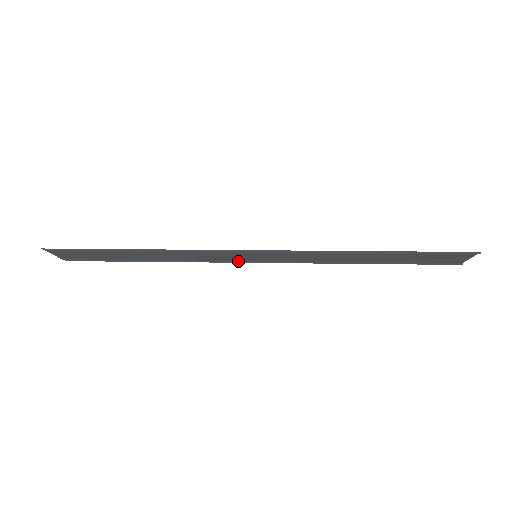
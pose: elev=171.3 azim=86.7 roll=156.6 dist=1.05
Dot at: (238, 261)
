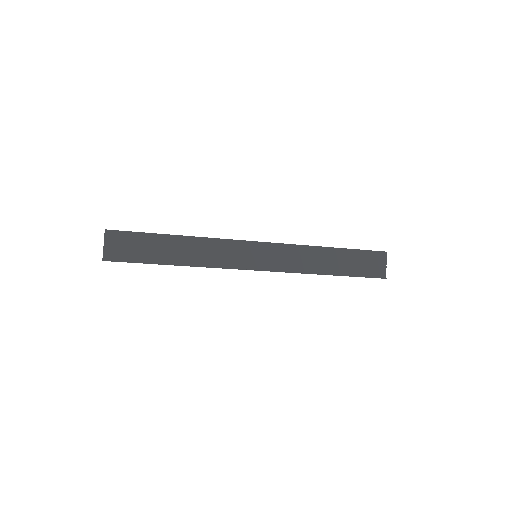
Dot at: (242, 269)
